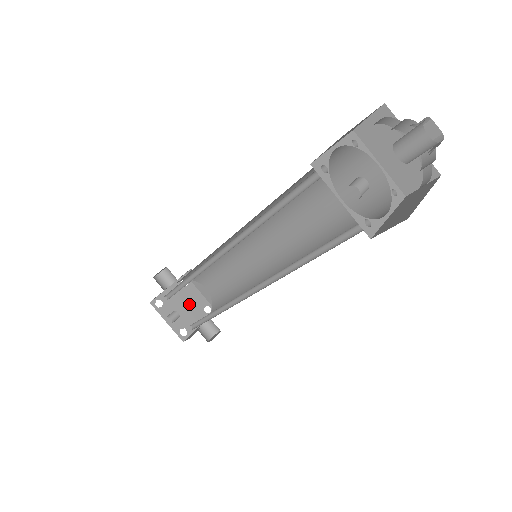
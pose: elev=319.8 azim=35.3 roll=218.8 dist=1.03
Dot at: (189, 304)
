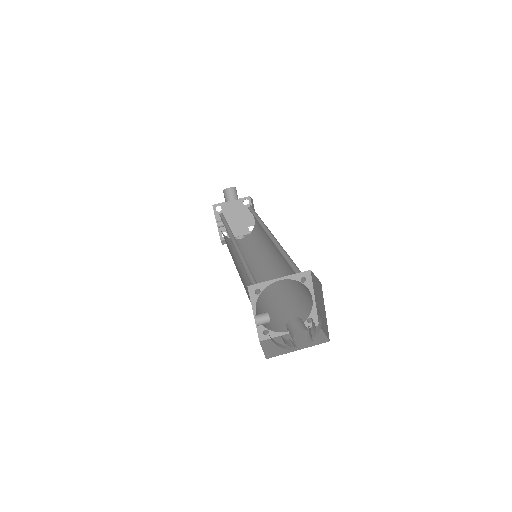
Dot at: (240, 218)
